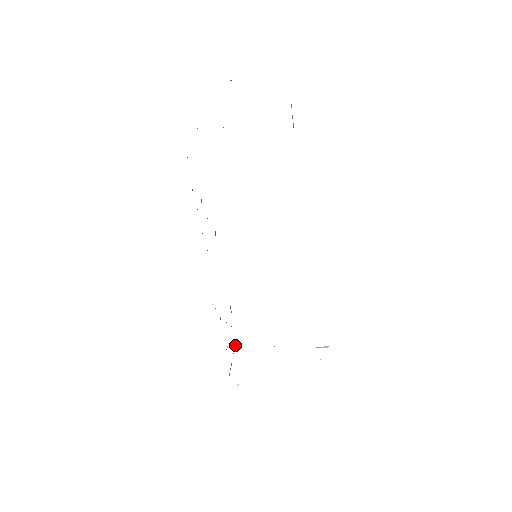
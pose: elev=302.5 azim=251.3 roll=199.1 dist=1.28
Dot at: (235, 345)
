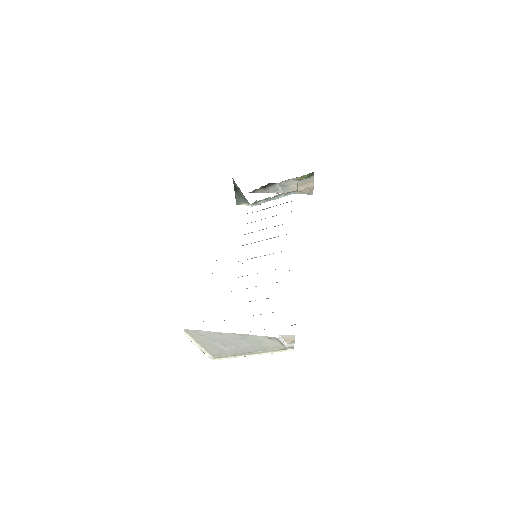
Dot at: occluded
